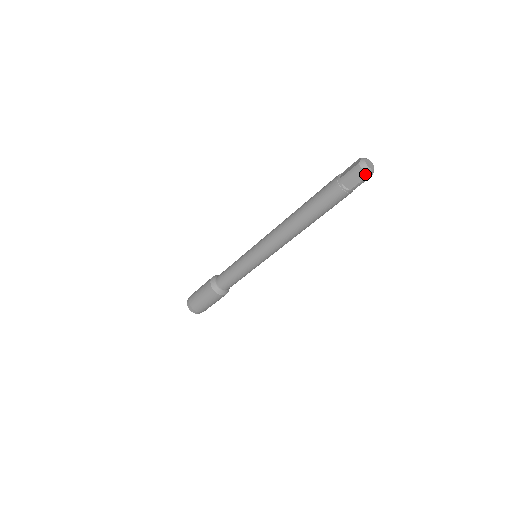
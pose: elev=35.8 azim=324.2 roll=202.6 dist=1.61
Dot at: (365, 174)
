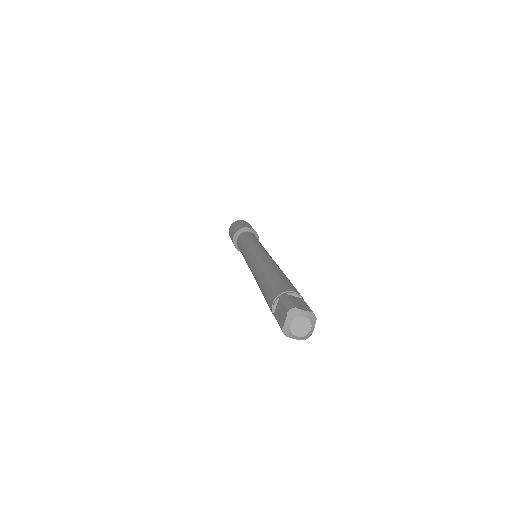
Dot at: (297, 338)
